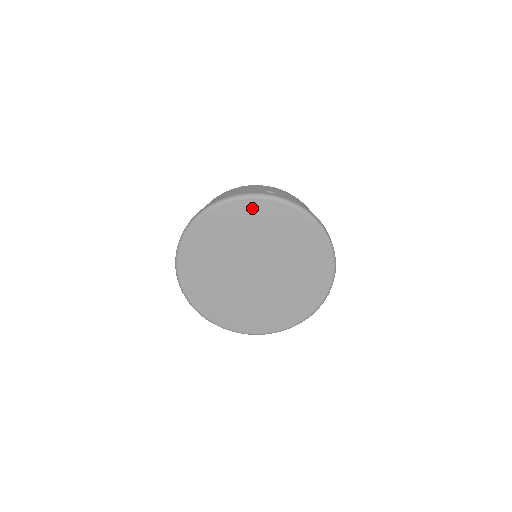
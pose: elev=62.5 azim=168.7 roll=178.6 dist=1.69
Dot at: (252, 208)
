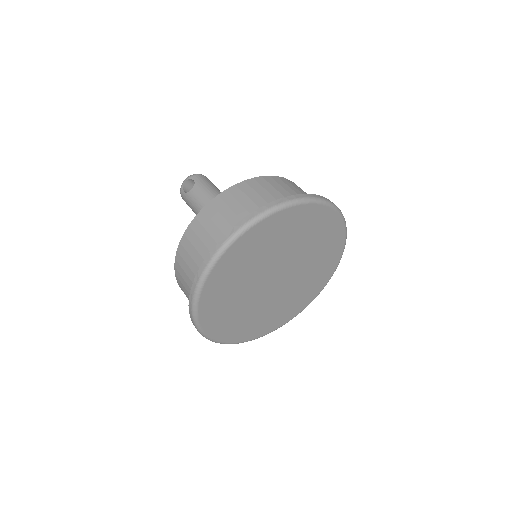
Dot at: (320, 215)
